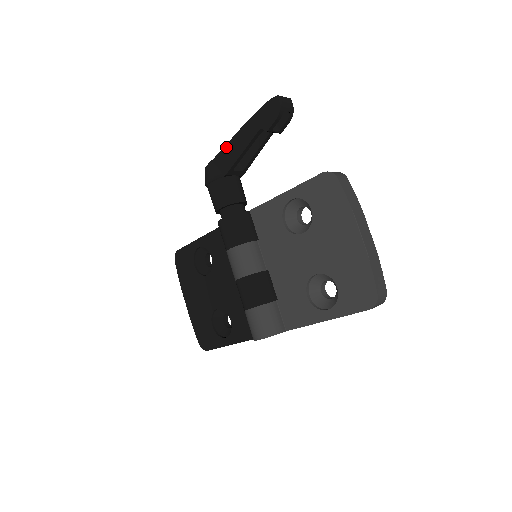
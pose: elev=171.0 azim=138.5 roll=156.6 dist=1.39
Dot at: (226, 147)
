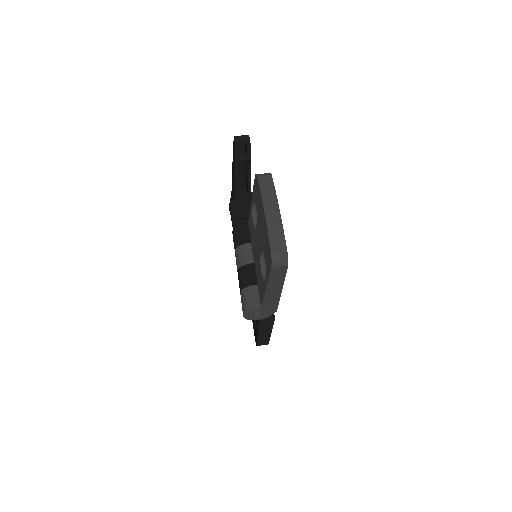
Dot at: (232, 182)
